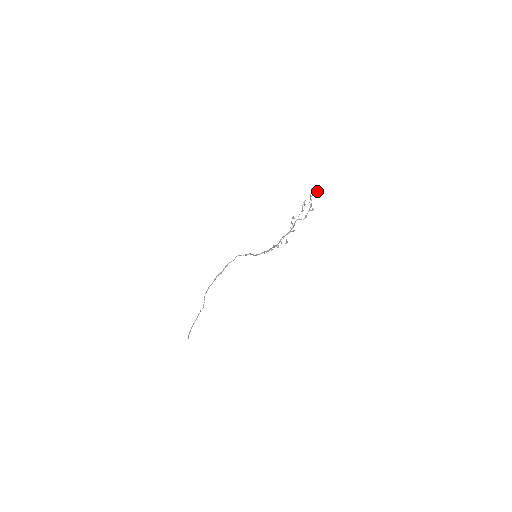
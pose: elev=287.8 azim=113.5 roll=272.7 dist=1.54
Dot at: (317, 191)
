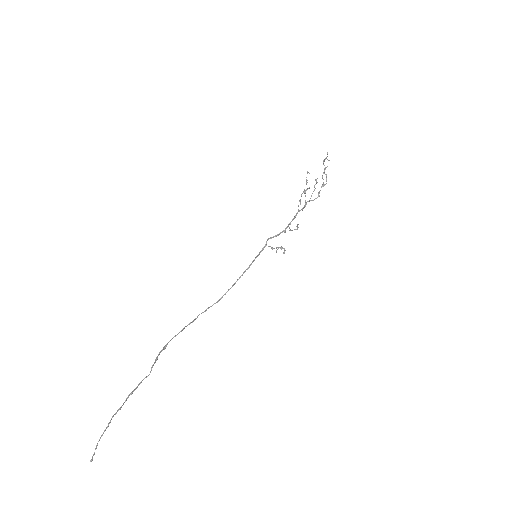
Dot at: (329, 160)
